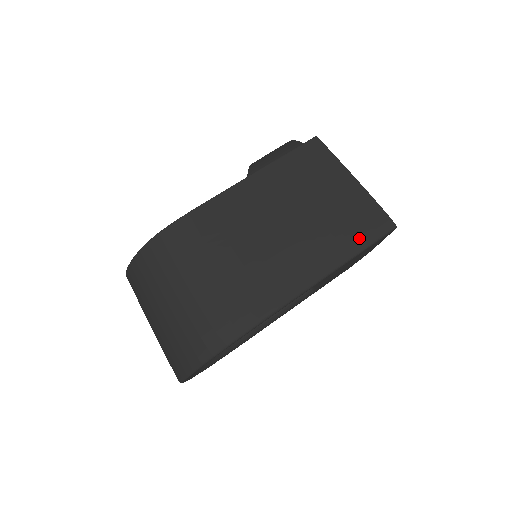
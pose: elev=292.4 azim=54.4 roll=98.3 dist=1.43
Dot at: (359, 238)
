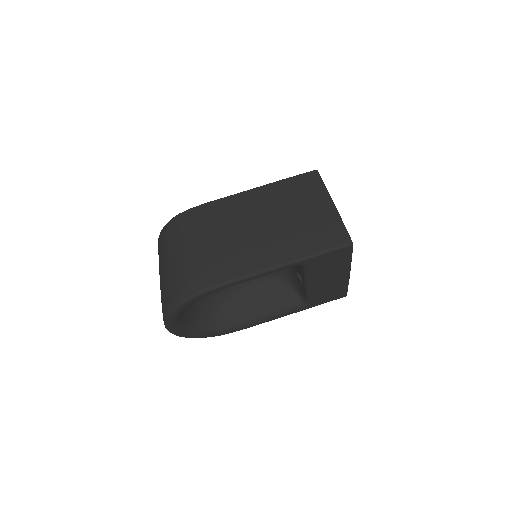
Dot at: (317, 245)
